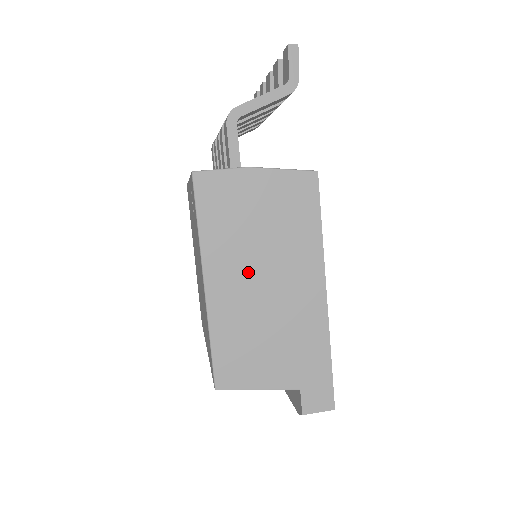
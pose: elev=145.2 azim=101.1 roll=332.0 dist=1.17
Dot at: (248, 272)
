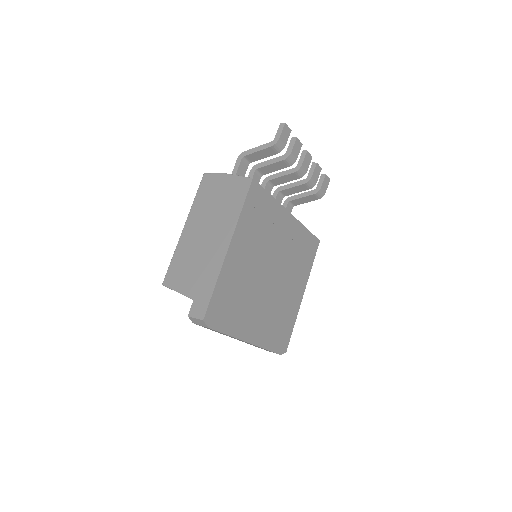
Dot at: (202, 225)
